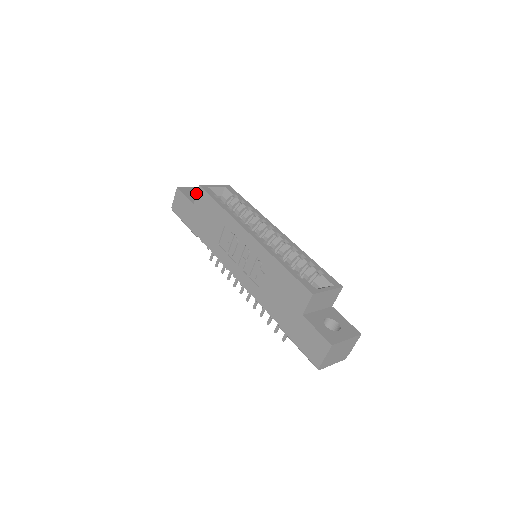
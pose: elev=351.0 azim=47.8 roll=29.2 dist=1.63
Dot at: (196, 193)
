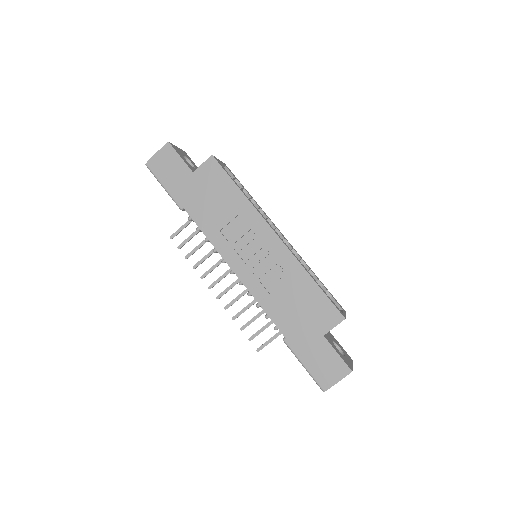
Dot at: occluded
